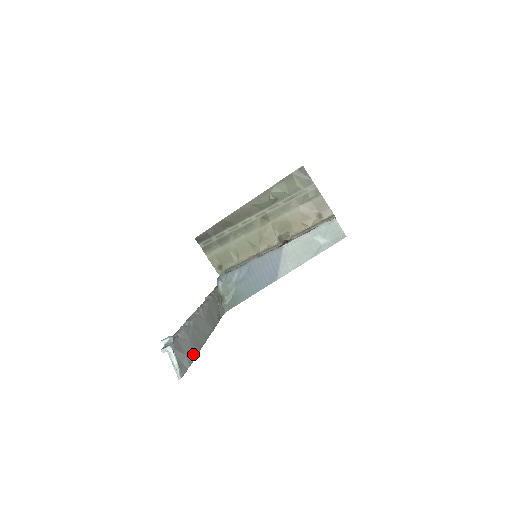
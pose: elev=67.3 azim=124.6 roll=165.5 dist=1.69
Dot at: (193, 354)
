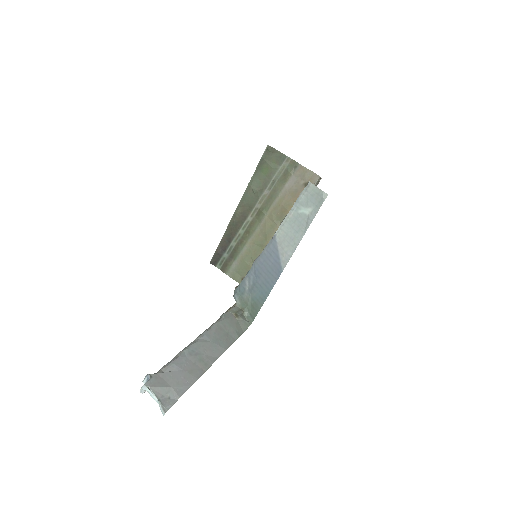
Dot at: (187, 383)
